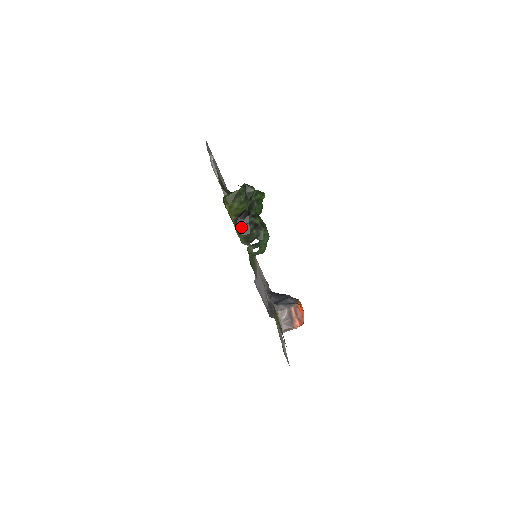
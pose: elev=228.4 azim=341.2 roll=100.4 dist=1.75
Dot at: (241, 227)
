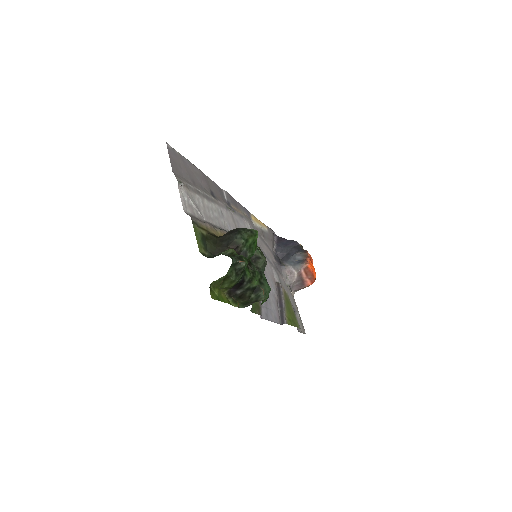
Dot at: (236, 296)
